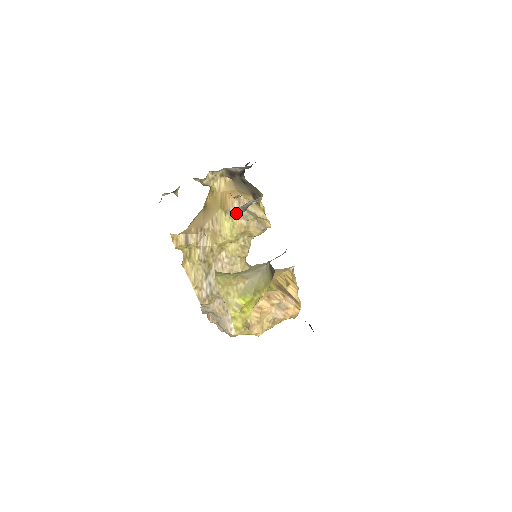
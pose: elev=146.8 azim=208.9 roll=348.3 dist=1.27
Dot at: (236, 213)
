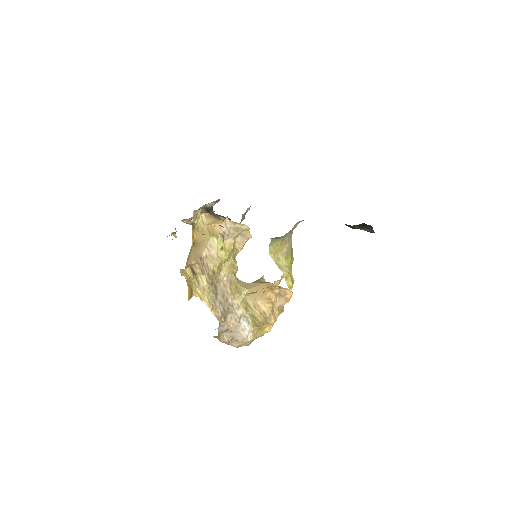
Dot at: (241, 220)
